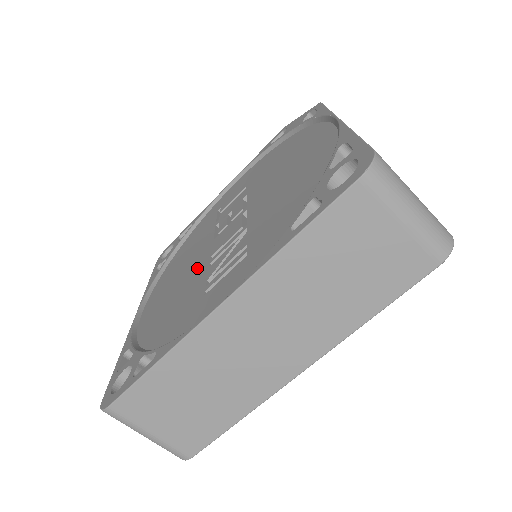
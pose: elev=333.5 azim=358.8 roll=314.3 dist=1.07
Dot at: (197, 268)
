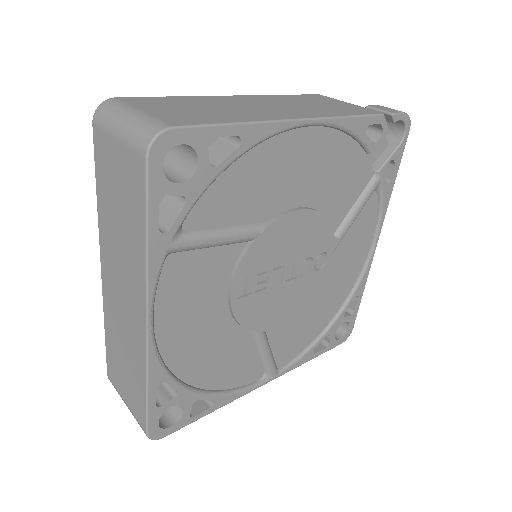
Dot at: occluded
